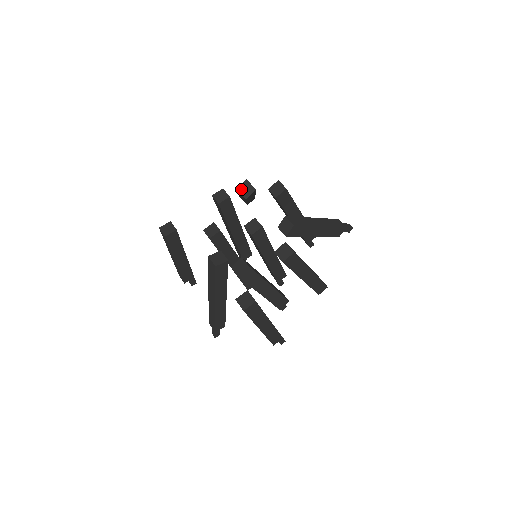
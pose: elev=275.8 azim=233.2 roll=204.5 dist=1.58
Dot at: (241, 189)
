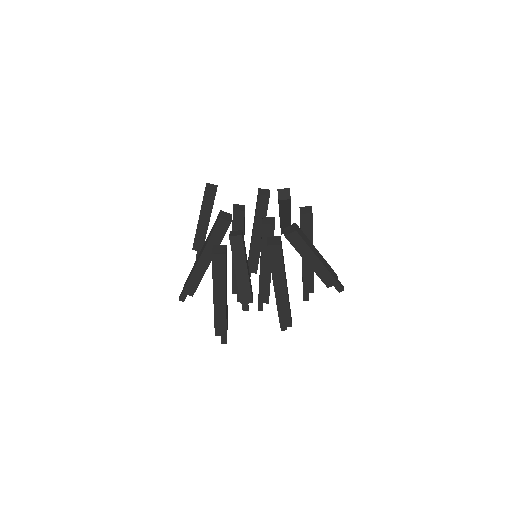
Dot at: (281, 192)
